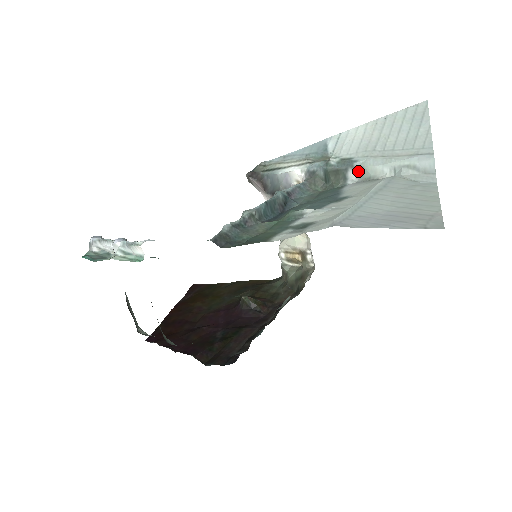
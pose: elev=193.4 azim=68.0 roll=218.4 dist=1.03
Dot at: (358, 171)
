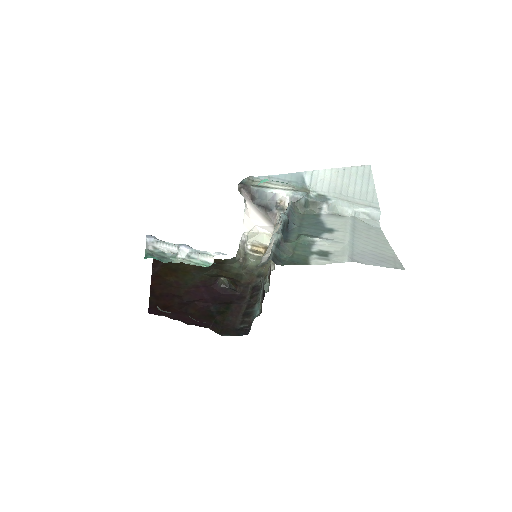
Dot at: (330, 206)
